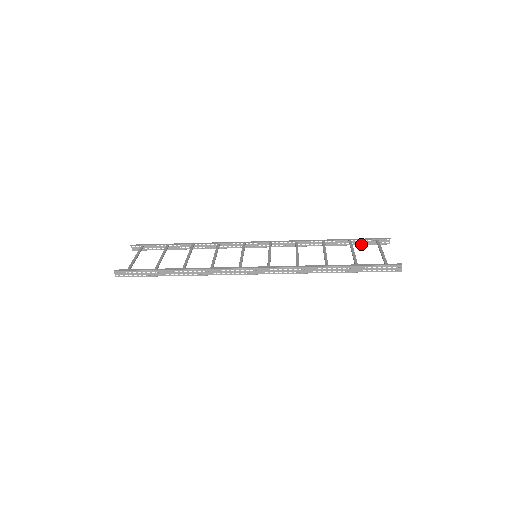
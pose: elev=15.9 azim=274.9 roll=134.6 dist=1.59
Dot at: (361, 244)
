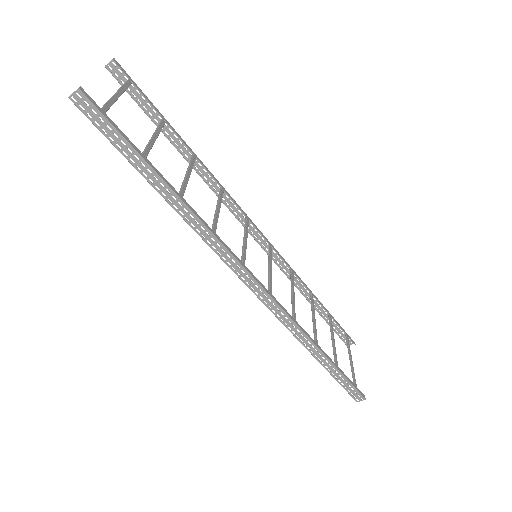
Dot at: occluded
